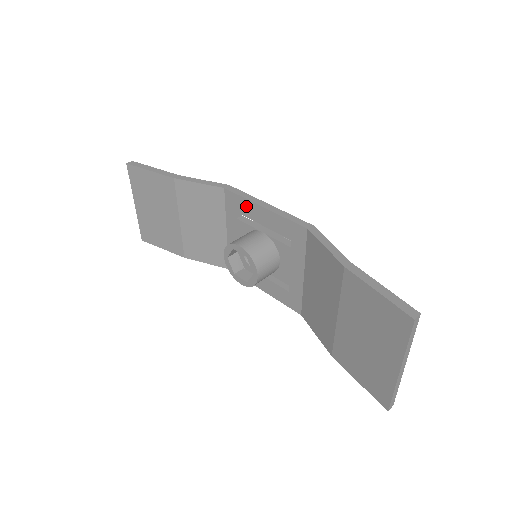
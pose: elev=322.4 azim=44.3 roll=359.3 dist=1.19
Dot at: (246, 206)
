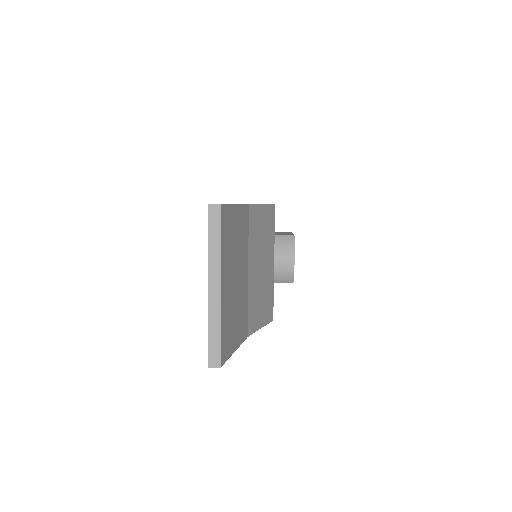
Dot at: occluded
